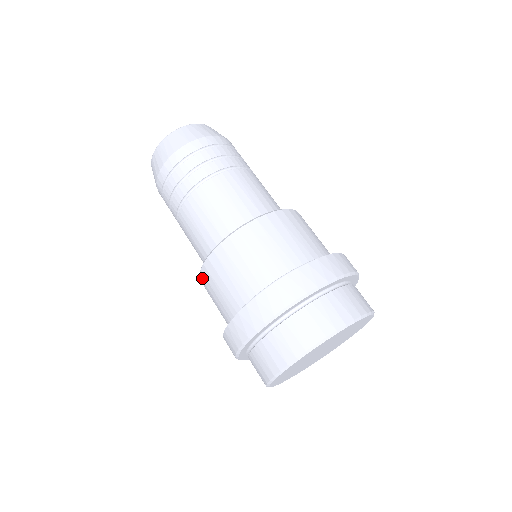
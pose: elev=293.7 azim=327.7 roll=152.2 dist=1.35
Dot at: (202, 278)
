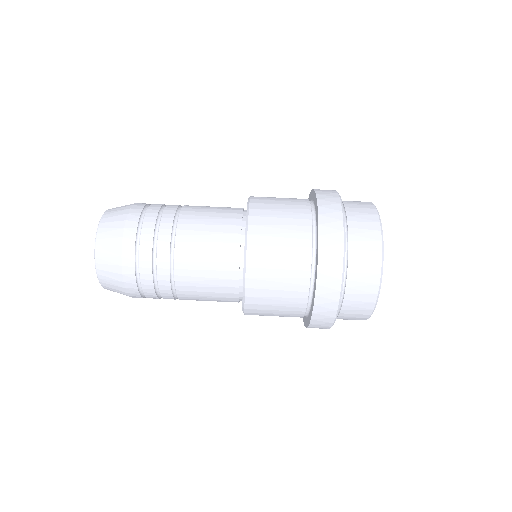
Dot at: occluded
